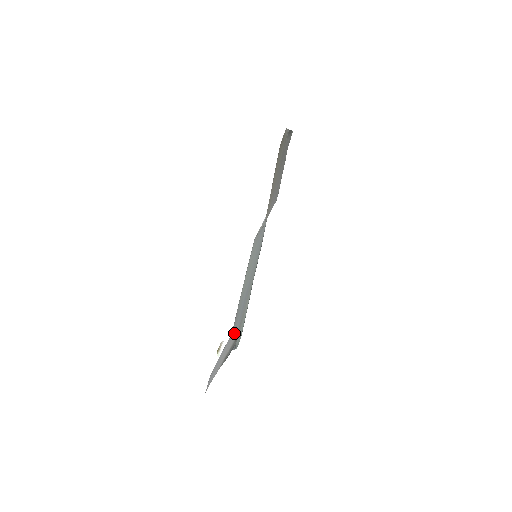
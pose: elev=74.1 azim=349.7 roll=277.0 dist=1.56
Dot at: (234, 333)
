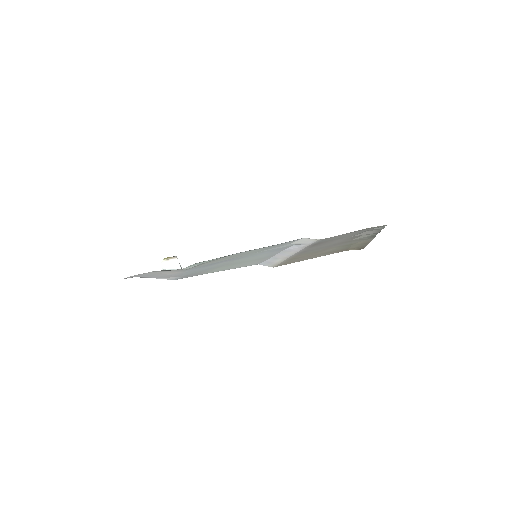
Dot at: (183, 273)
